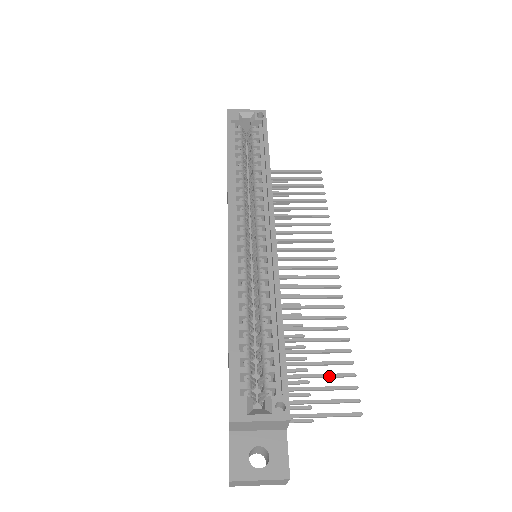
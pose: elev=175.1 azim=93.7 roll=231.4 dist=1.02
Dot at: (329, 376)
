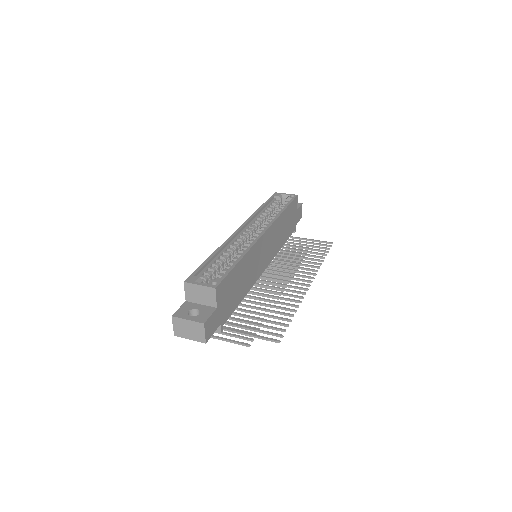
Dot at: (270, 321)
